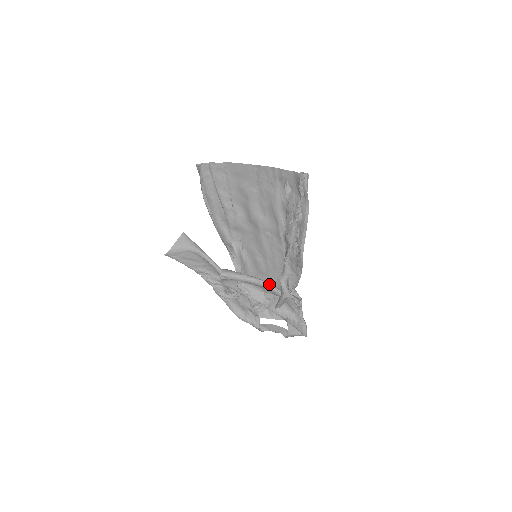
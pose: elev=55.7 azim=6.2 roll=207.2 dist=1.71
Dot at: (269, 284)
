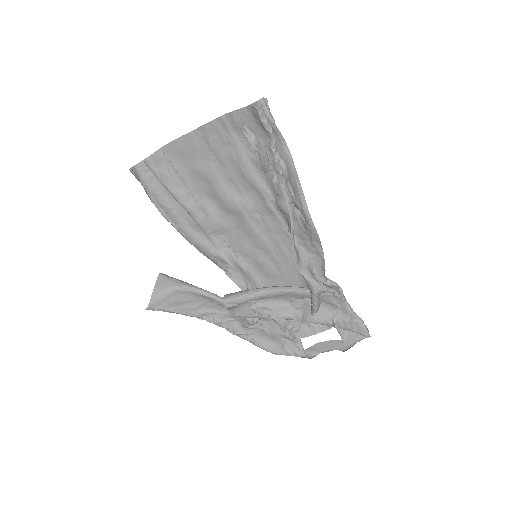
Dot at: (289, 287)
